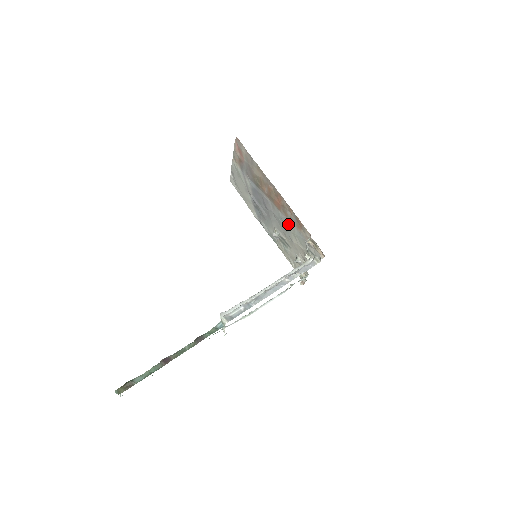
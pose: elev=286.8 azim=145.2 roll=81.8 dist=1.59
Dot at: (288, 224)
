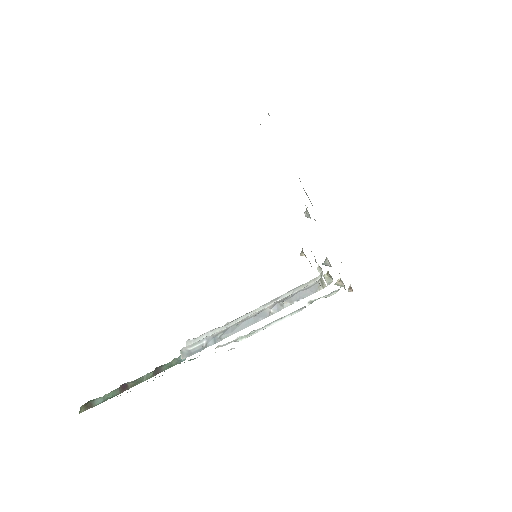
Dot at: occluded
